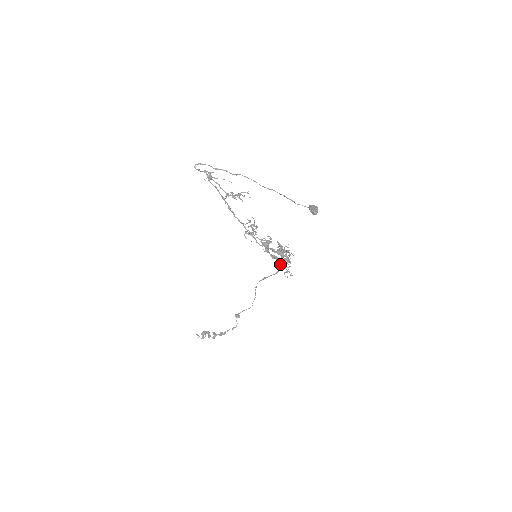
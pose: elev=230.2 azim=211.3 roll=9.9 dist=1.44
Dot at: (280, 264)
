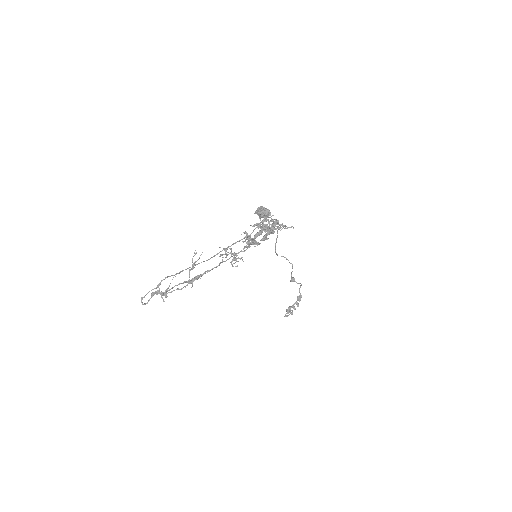
Dot at: occluded
